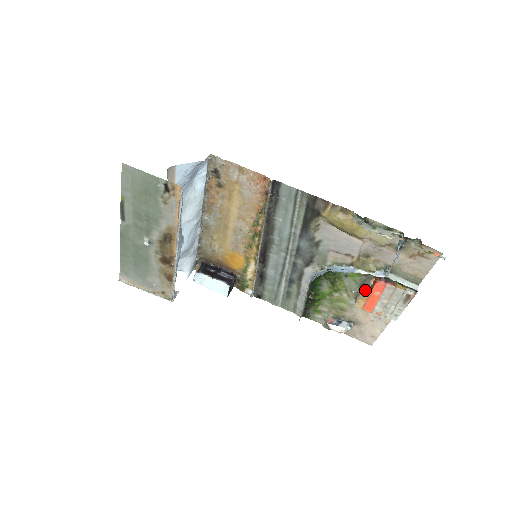
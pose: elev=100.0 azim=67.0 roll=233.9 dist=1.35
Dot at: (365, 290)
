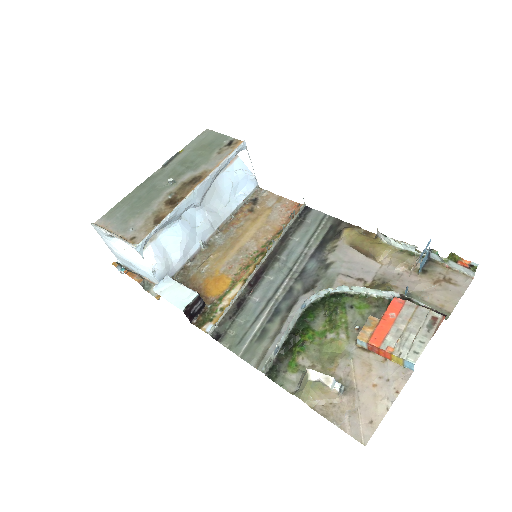
Dot at: (374, 320)
